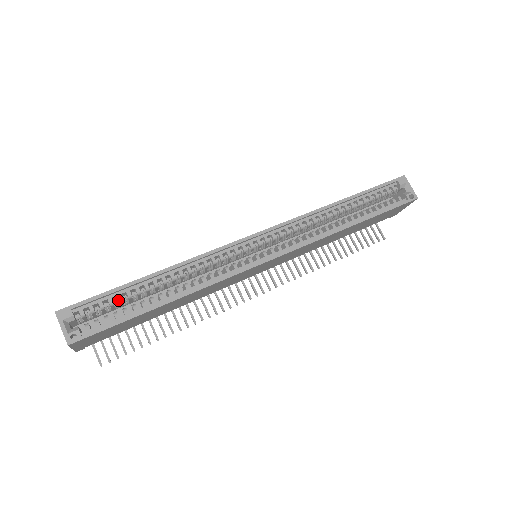
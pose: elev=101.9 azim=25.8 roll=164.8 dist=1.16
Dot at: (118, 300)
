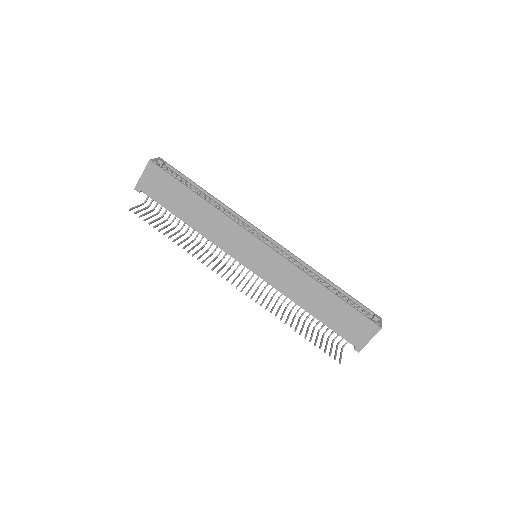
Dot at: occluded
